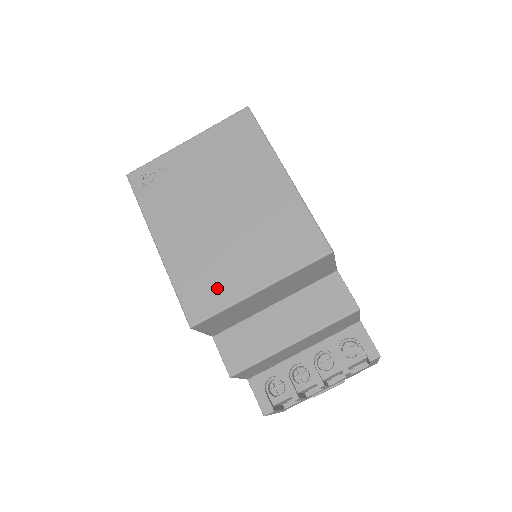
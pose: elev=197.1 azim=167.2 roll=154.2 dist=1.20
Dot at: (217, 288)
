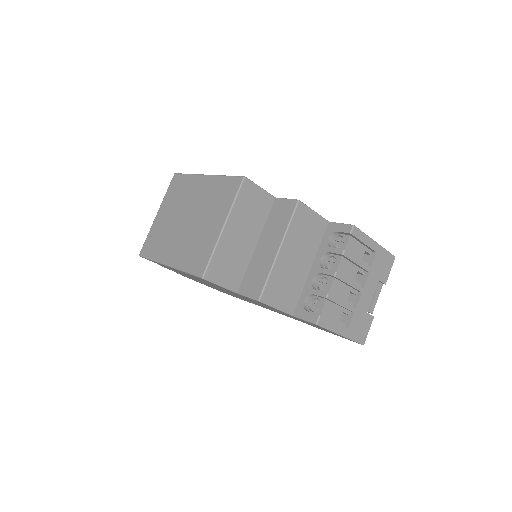
Dot at: (204, 249)
